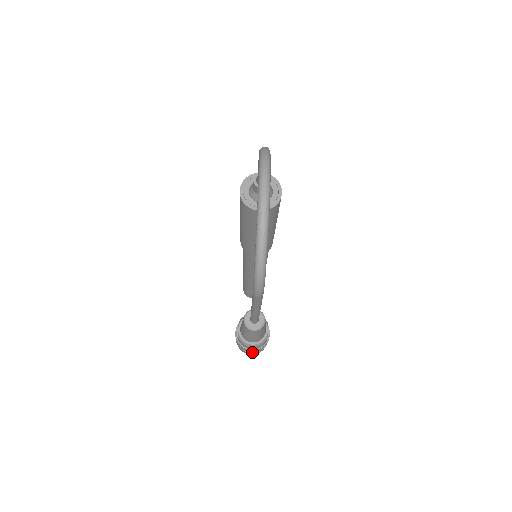
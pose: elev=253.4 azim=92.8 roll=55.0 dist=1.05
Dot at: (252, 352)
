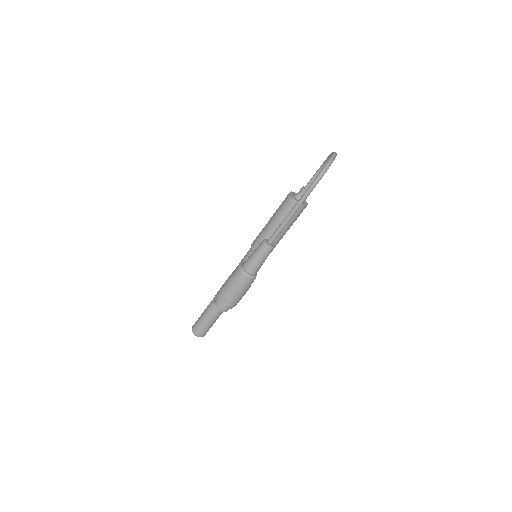
Dot at: (233, 293)
